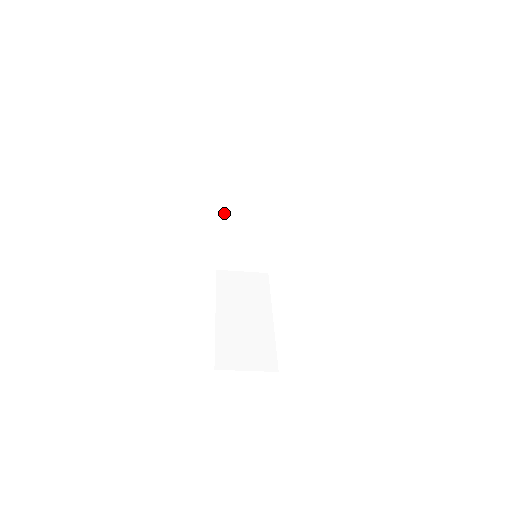
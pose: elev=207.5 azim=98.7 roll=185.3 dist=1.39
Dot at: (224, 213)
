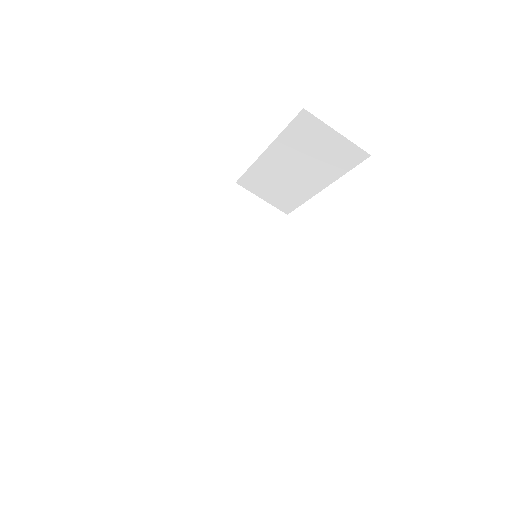
Dot at: (197, 262)
